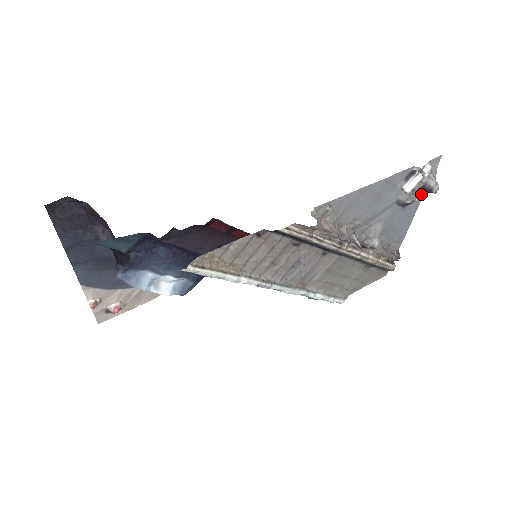
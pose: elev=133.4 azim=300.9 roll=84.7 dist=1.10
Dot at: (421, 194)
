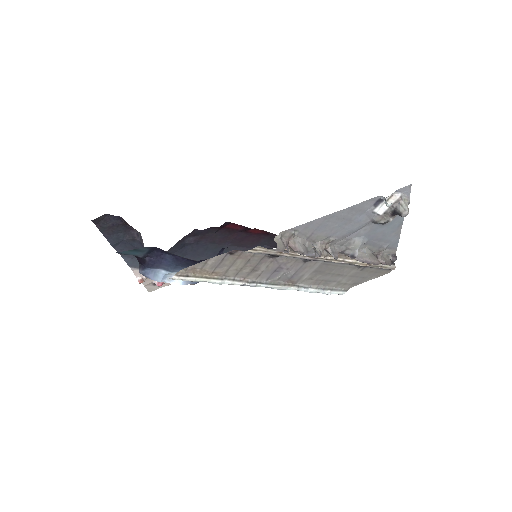
Dot at: (396, 215)
